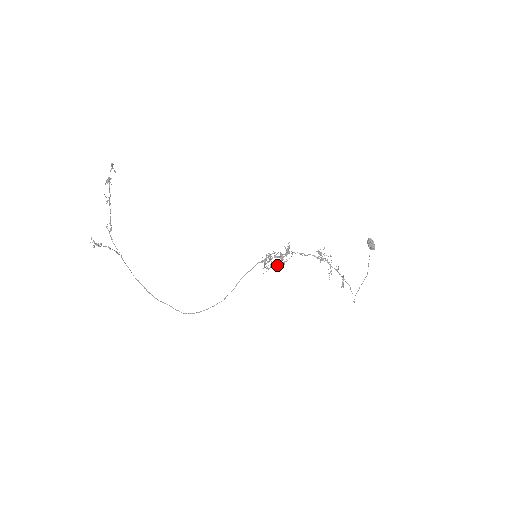
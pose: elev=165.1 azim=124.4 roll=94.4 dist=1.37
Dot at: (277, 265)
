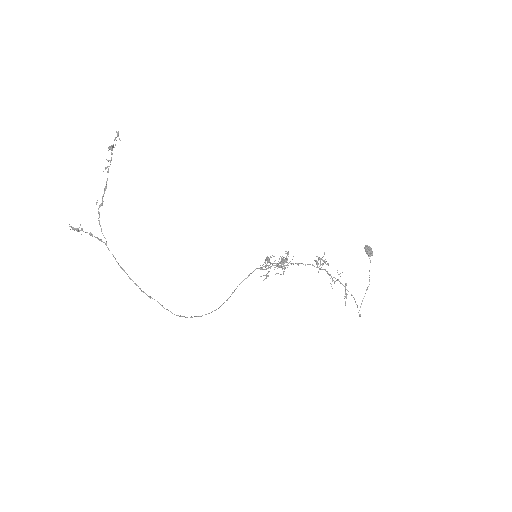
Dot at: occluded
